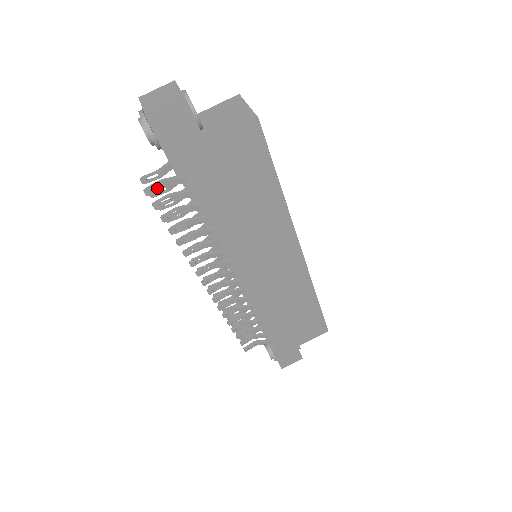
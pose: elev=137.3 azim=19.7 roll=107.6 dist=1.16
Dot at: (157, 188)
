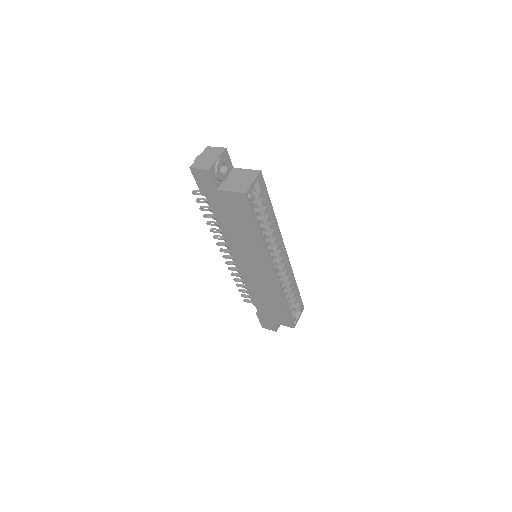
Dot at: (199, 193)
